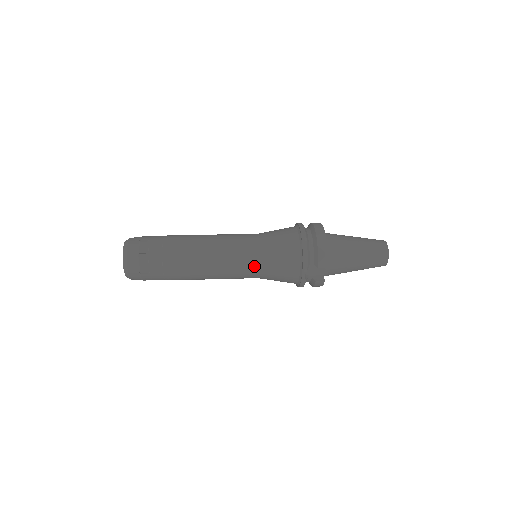
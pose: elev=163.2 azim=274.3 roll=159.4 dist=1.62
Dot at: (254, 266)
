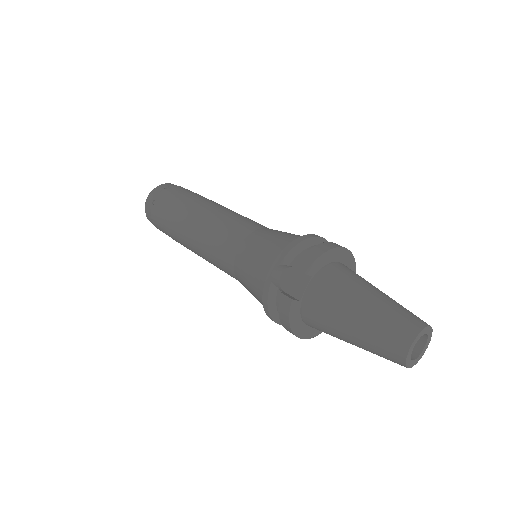
Dot at: (236, 242)
